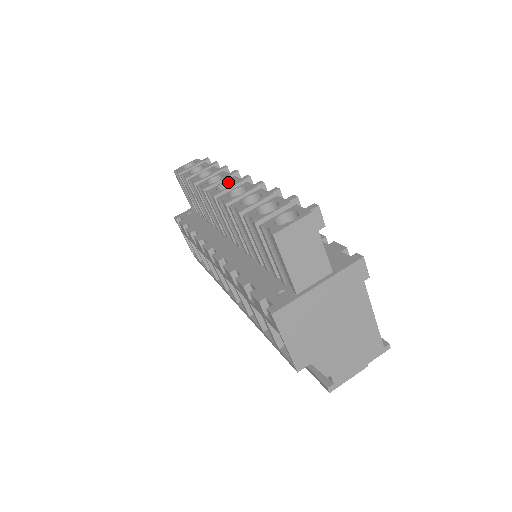
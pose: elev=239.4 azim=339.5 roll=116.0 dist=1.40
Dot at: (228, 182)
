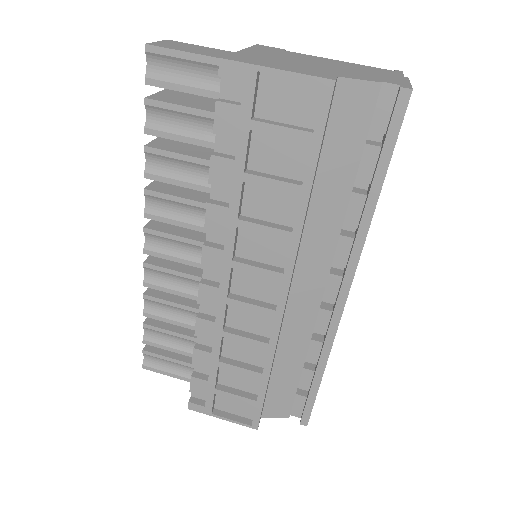
Dot at: occluded
